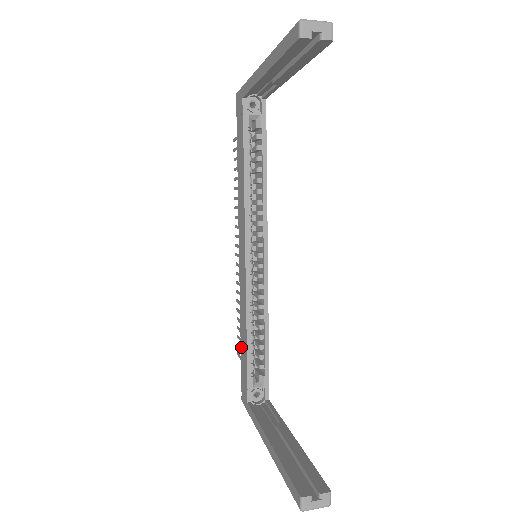
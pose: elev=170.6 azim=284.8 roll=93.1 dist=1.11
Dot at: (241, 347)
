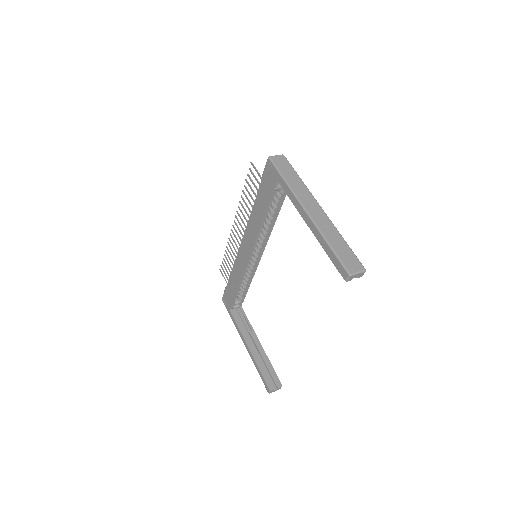
Dot at: (229, 282)
